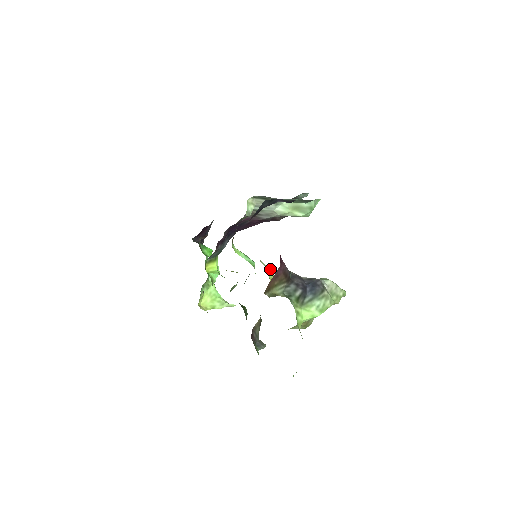
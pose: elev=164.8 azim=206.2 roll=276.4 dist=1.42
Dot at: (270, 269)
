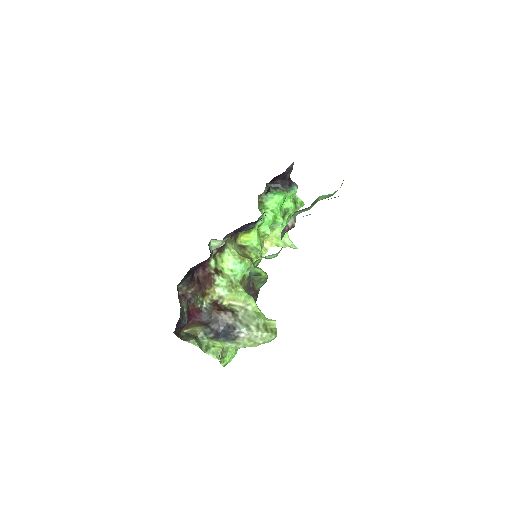
Dot at: (228, 293)
